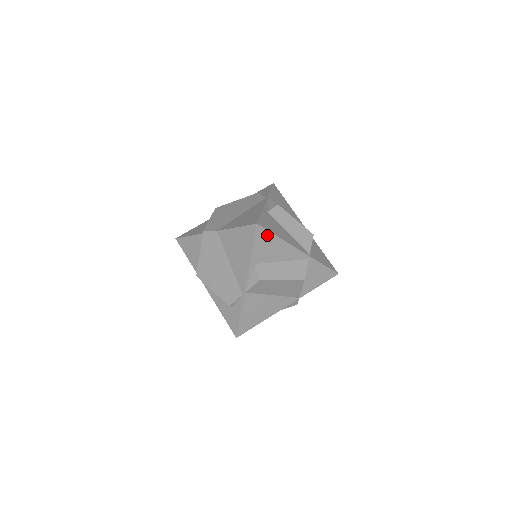
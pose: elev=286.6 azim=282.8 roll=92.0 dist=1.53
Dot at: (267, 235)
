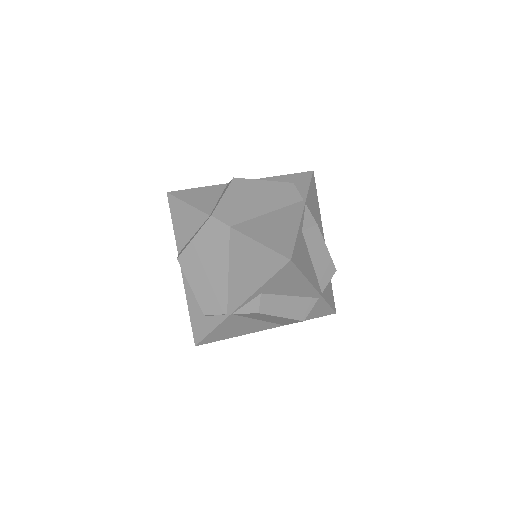
Dot at: (294, 271)
